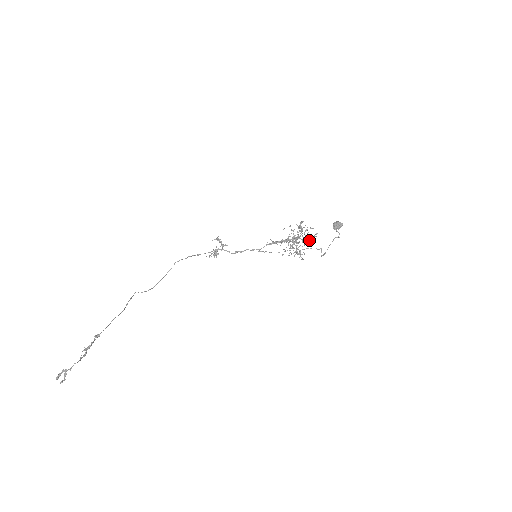
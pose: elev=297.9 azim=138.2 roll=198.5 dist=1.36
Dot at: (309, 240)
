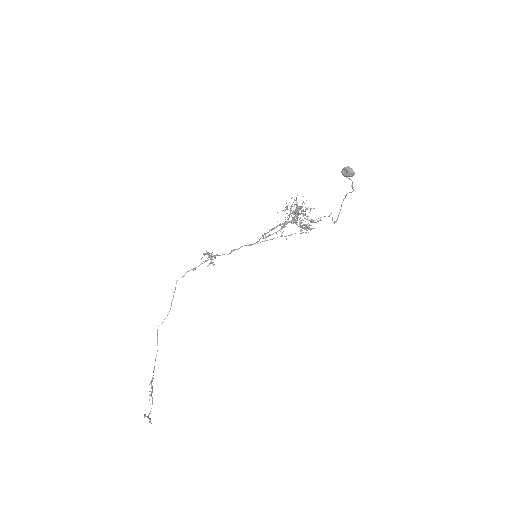
Dot at: occluded
